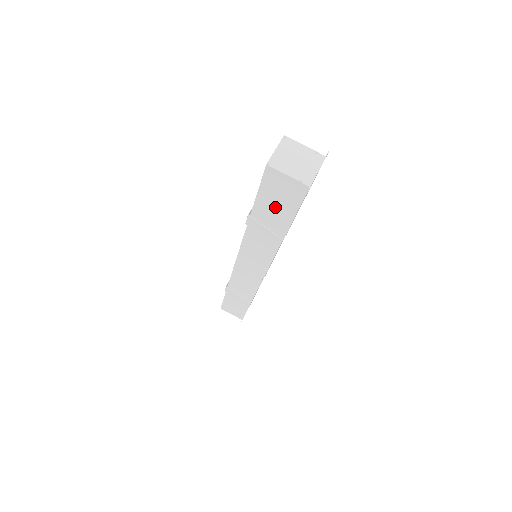
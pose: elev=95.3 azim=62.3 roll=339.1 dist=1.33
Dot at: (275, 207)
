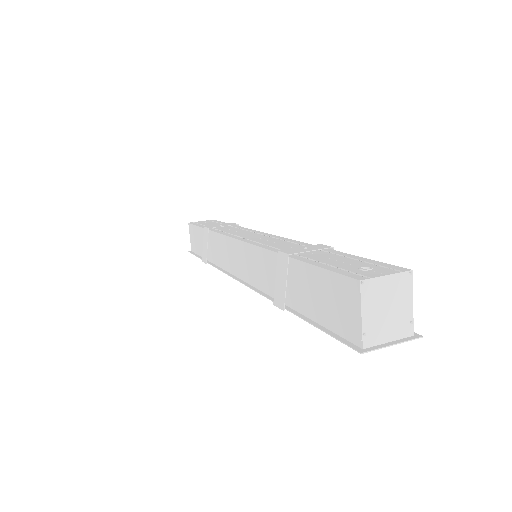
Dot at: (315, 294)
